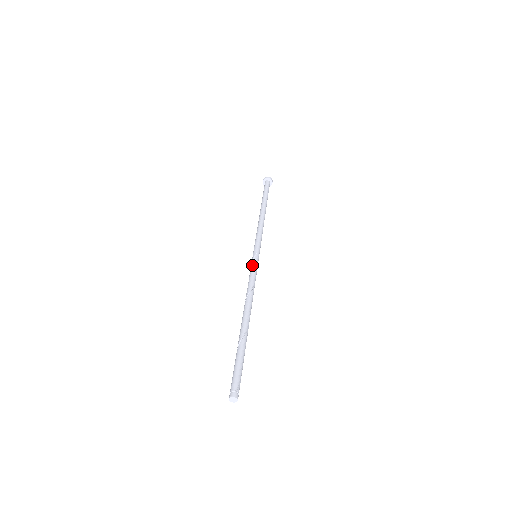
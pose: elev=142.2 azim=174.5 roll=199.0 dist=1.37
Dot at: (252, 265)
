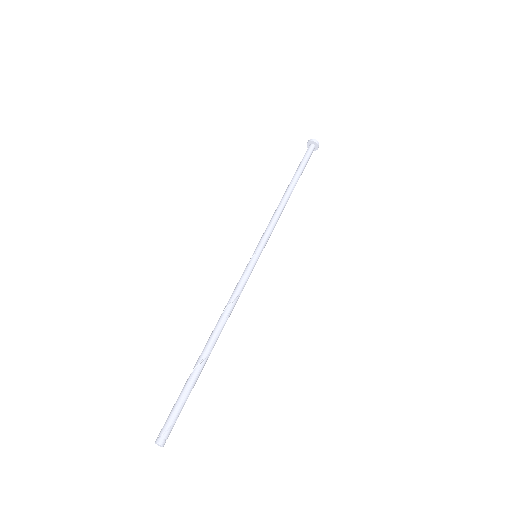
Dot at: (244, 270)
